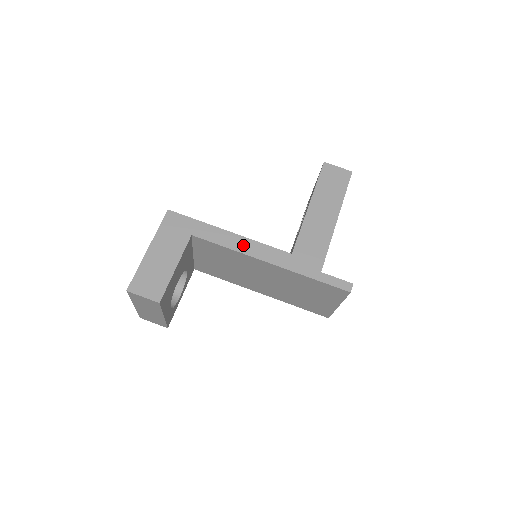
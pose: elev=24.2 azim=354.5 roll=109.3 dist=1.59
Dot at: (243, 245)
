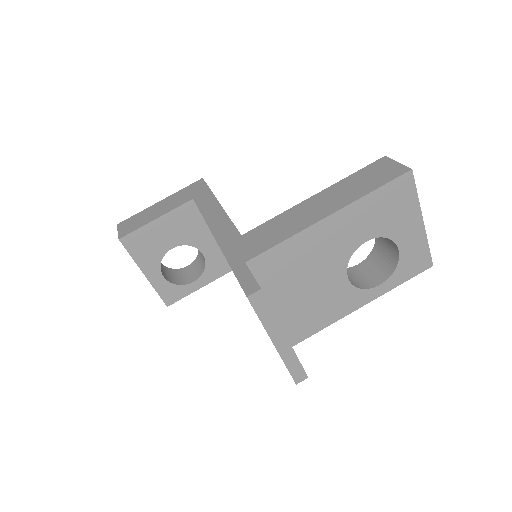
Dot at: (215, 216)
